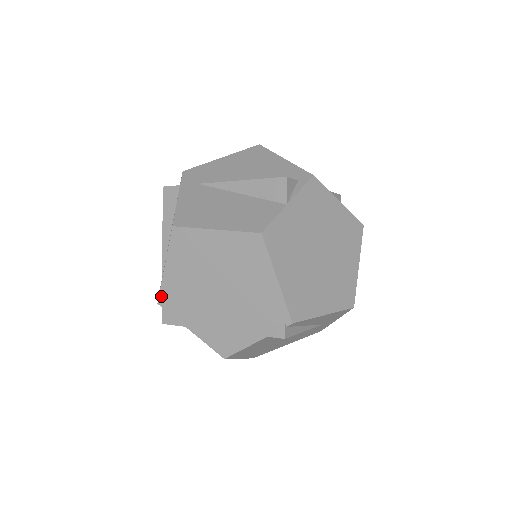
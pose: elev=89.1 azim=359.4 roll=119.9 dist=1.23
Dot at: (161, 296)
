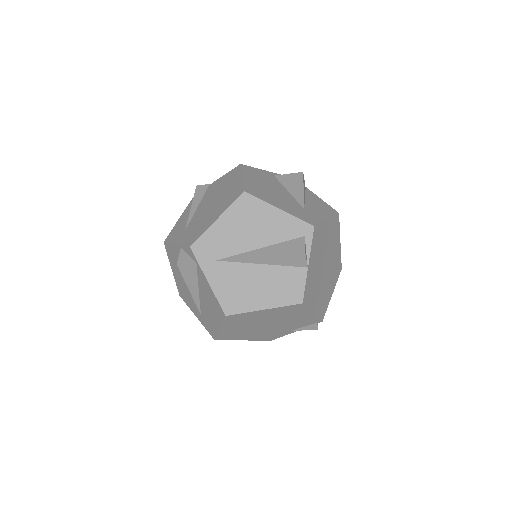
Dot at: (217, 337)
